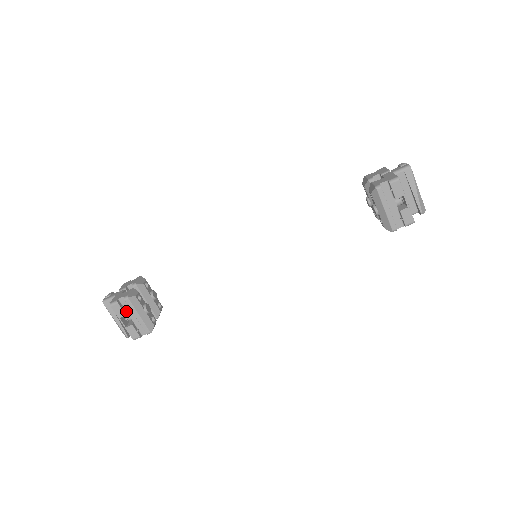
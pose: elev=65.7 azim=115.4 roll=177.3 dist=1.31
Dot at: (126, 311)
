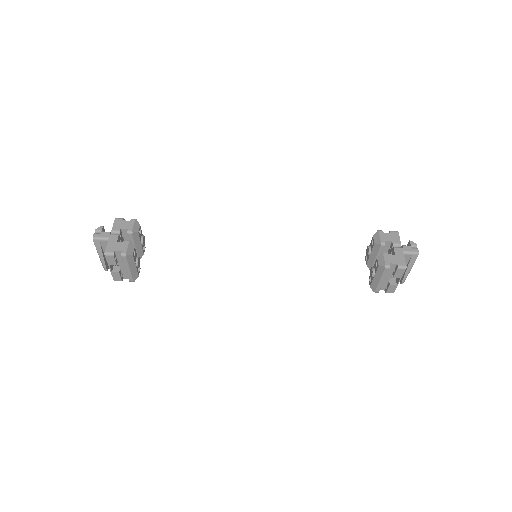
Dot at: (117, 260)
